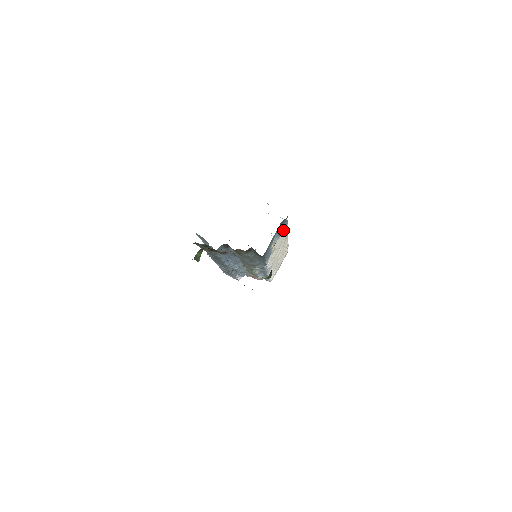
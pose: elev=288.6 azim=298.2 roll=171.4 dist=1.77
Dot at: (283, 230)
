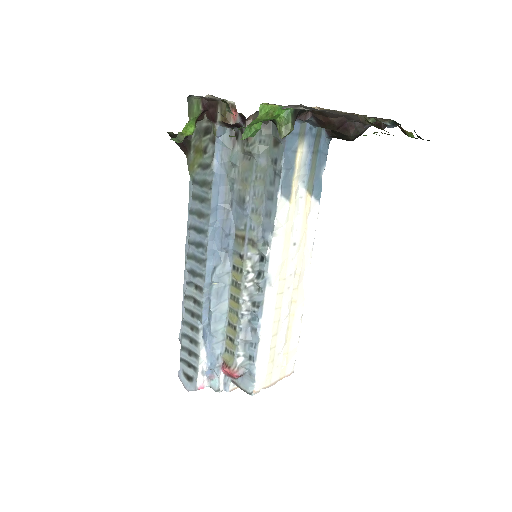
Dot at: (312, 196)
